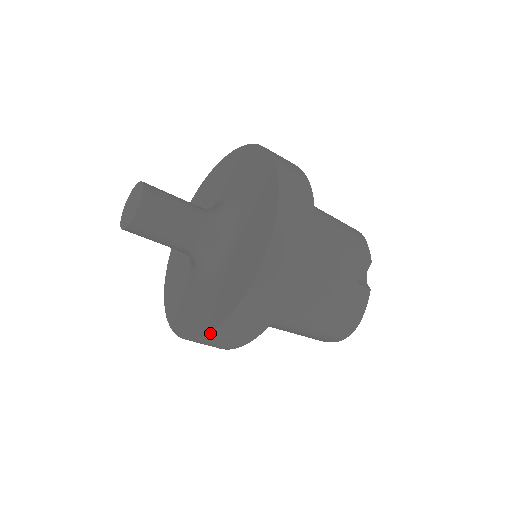
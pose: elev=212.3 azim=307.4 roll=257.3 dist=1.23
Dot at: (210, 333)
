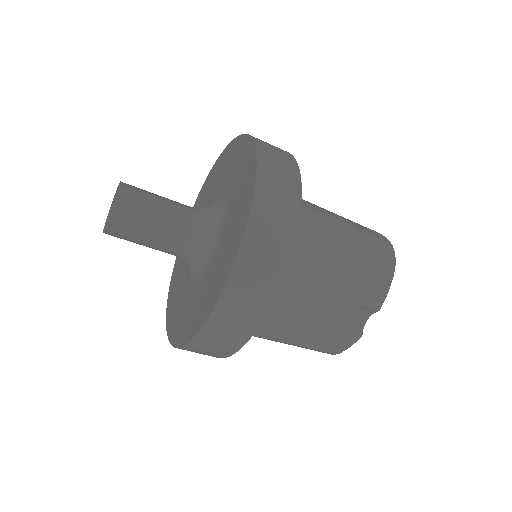
Dot at: (168, 336)
